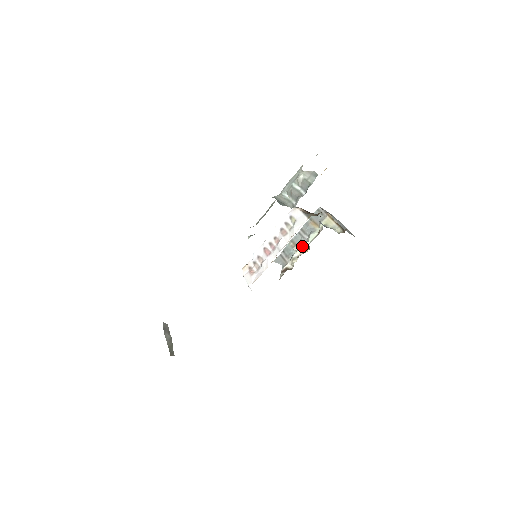
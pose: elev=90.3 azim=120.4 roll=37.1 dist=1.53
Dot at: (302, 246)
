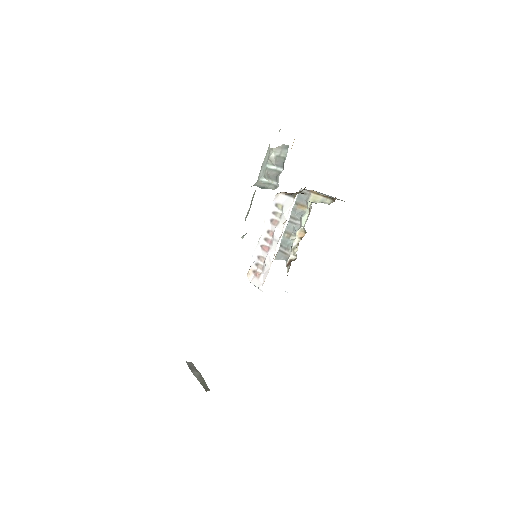
Dot at: (298, 232)
